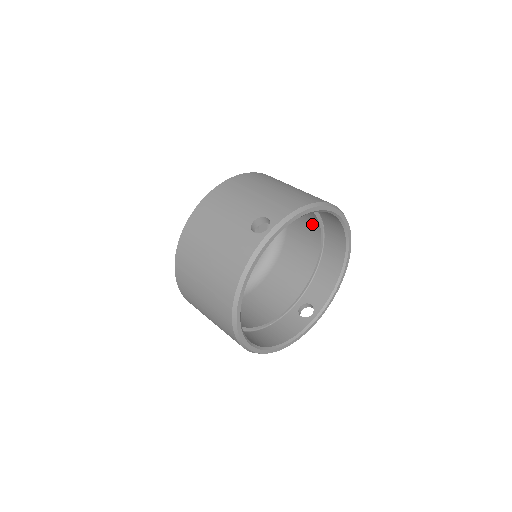
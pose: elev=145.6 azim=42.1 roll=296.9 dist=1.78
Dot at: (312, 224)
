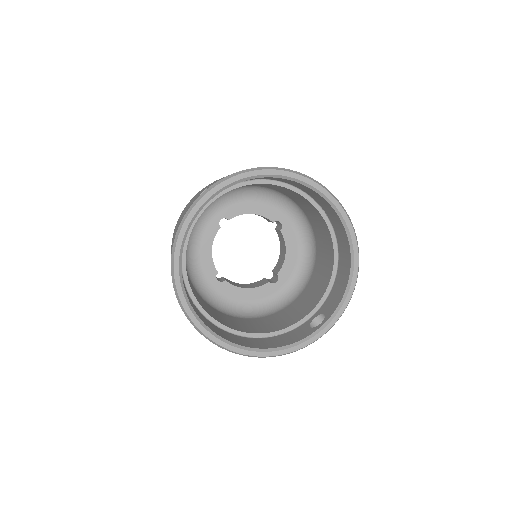
Dot at: (319, 218)
